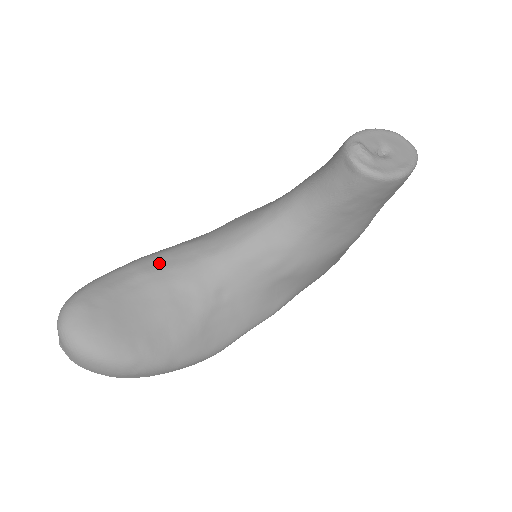
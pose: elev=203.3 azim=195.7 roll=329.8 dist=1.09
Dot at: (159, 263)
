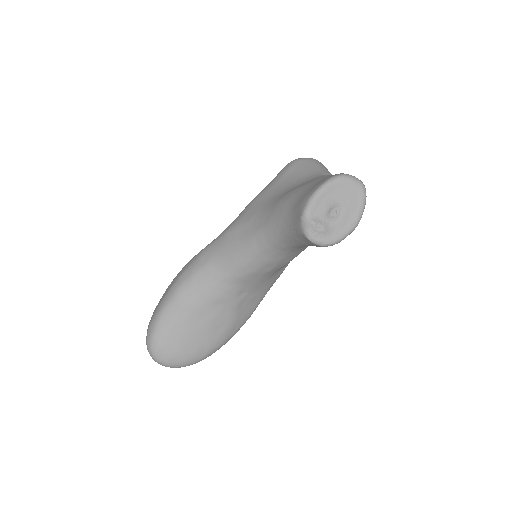
Dot at: (190, 292)
